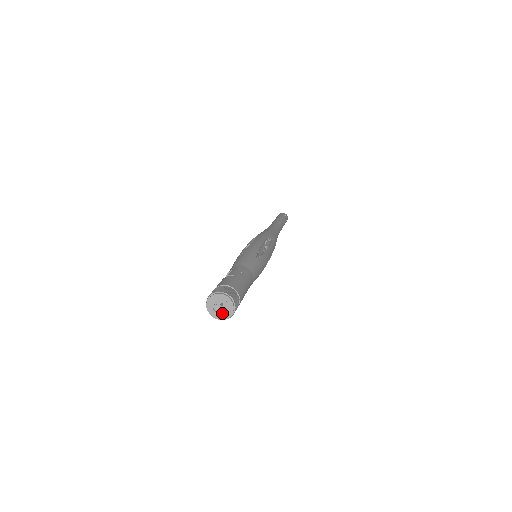
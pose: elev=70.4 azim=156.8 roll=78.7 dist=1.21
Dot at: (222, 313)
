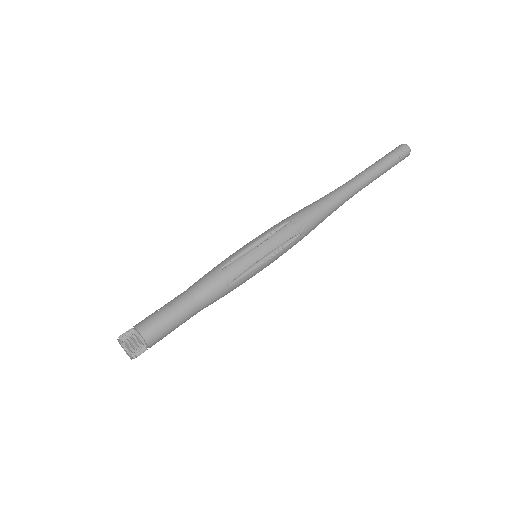
Dot at: occluded
